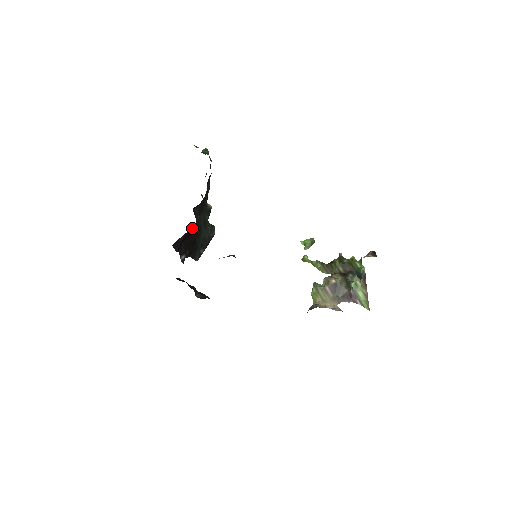
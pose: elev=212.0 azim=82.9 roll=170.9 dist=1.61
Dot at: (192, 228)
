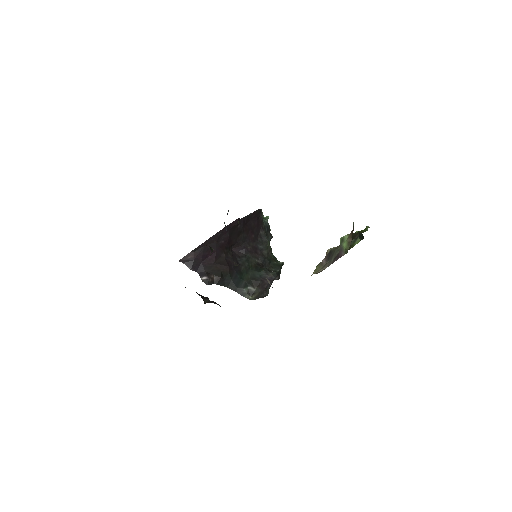
Dot at: (208, 252)
